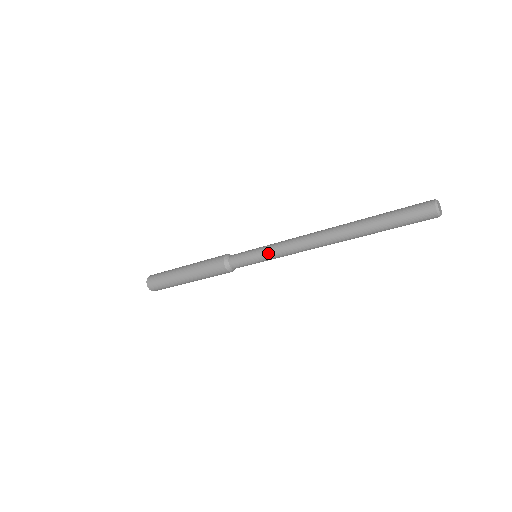
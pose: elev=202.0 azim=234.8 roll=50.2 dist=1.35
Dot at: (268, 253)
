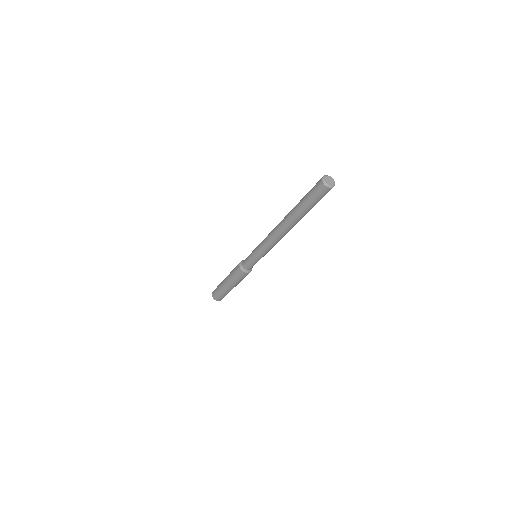
Dot at: (257, 251)
